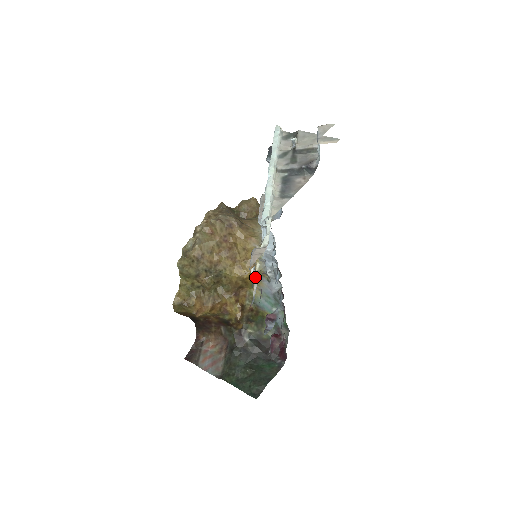
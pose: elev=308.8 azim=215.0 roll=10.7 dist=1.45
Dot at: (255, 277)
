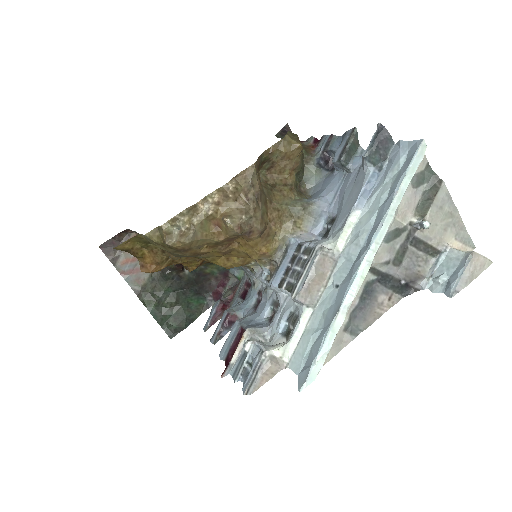
Dot at: occluded
